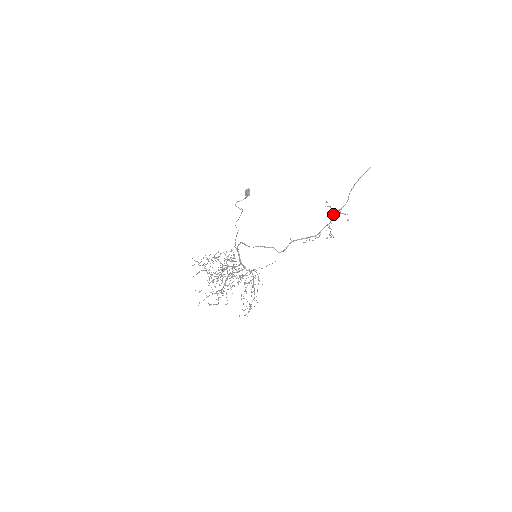
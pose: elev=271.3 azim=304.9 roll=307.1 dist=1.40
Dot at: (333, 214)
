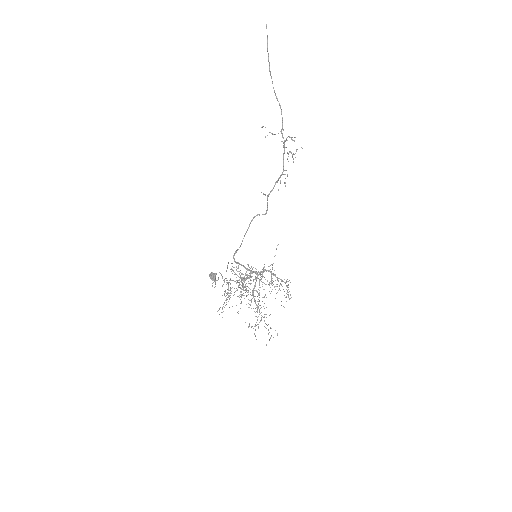
Dot at: occluded
